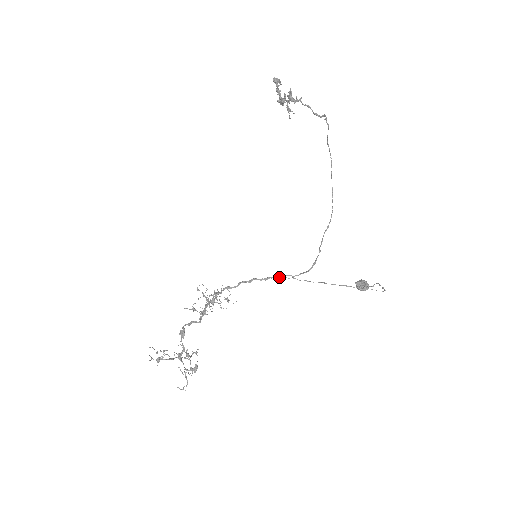
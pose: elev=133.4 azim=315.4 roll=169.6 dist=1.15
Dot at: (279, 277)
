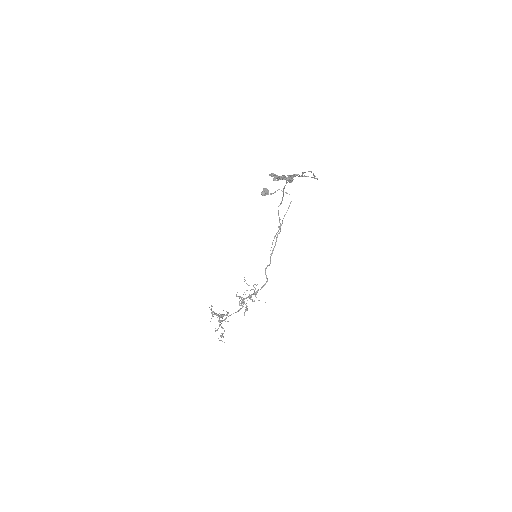
Dot at: occluded
